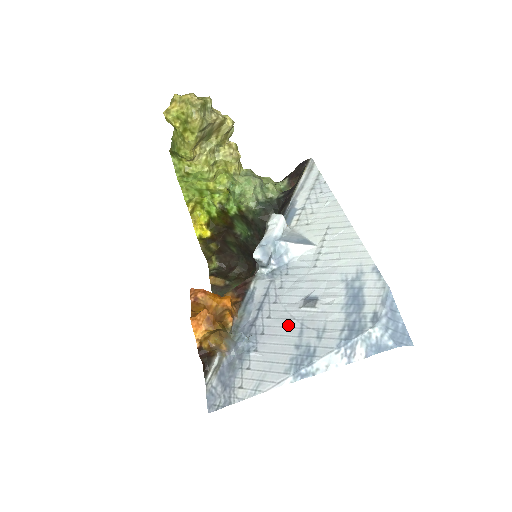
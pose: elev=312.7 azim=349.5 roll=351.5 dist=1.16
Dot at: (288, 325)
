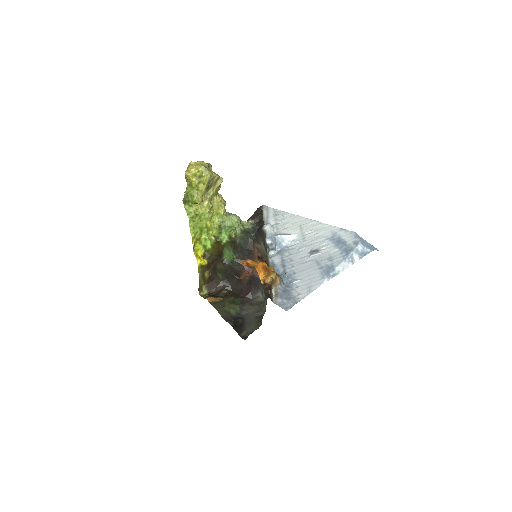
Dot at: (308, 264)
